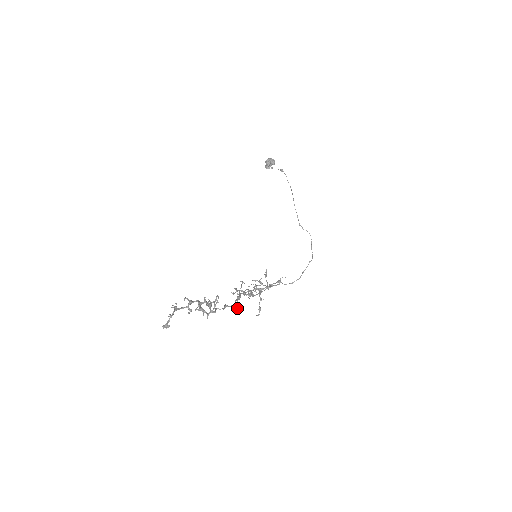
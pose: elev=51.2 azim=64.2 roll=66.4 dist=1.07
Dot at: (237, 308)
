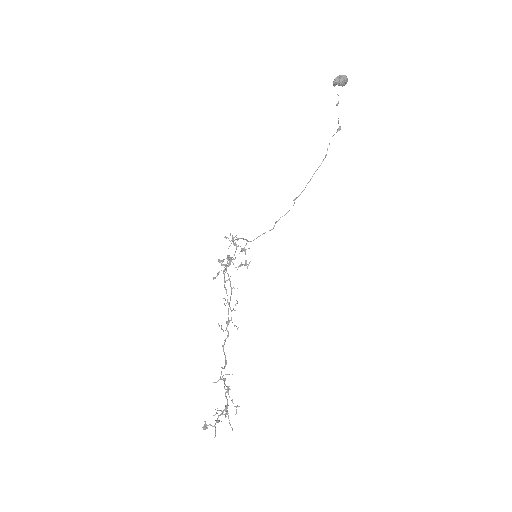
Dot at: (225, 341)
